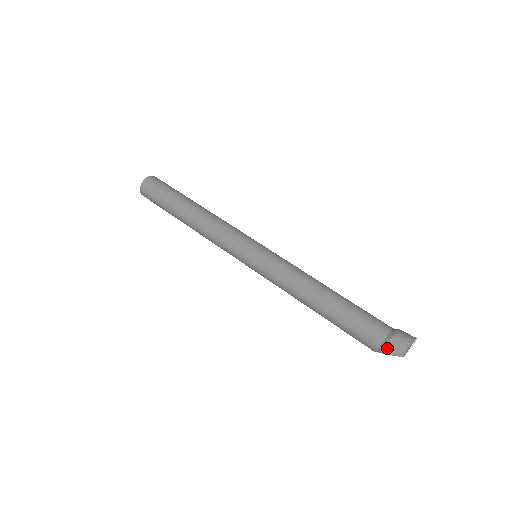
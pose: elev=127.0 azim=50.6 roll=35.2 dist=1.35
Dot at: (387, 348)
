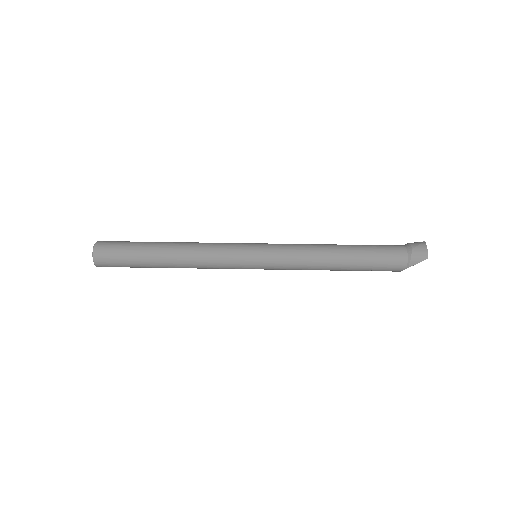
Dot at: (414, 259)
